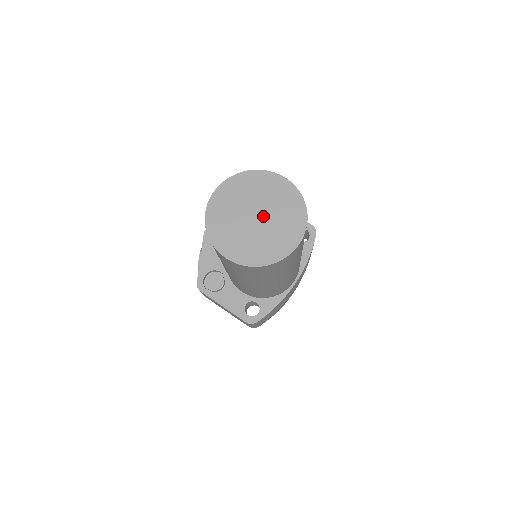
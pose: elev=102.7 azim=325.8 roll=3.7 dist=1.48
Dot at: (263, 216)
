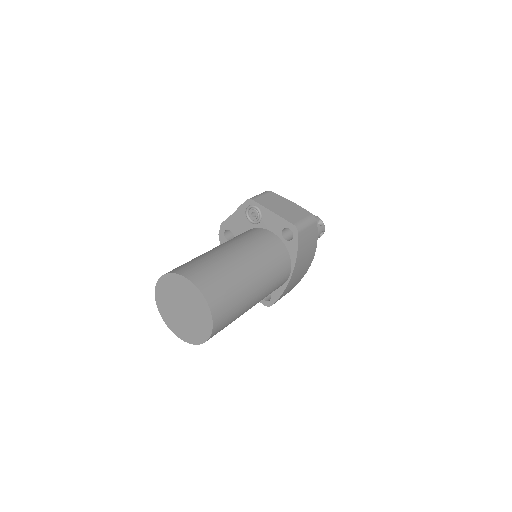
Dot at: (186, 310)
